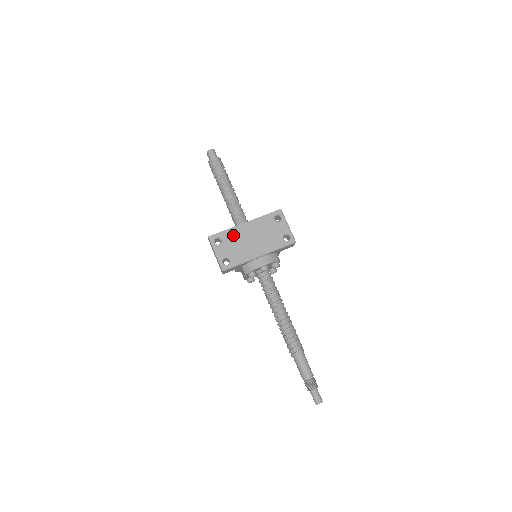
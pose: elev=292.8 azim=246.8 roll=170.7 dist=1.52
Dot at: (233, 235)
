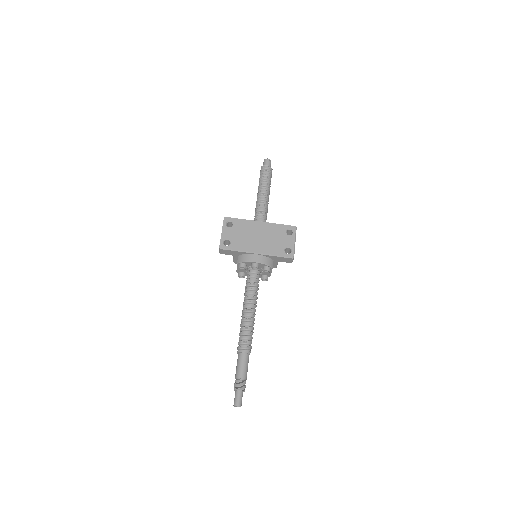
Dot at: (245, 226)
